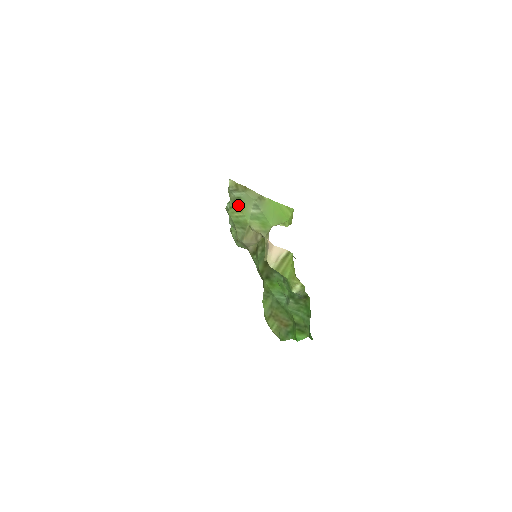
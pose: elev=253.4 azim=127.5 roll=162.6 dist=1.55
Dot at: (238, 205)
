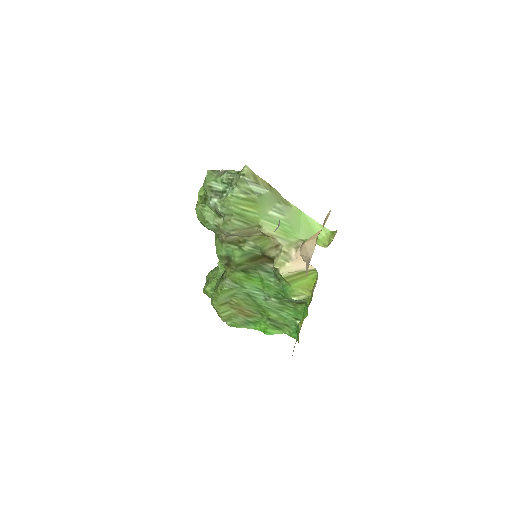
Dot at: (253, 200)
